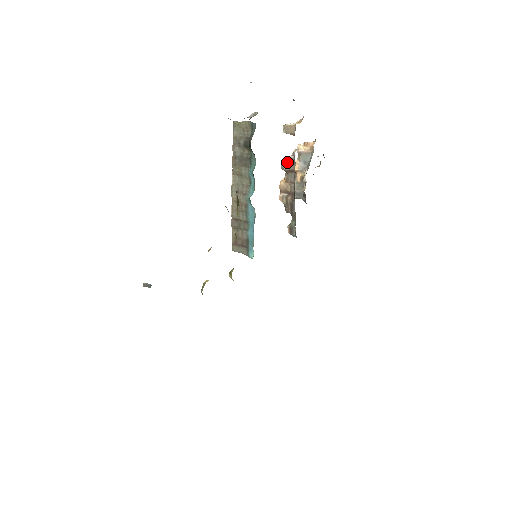
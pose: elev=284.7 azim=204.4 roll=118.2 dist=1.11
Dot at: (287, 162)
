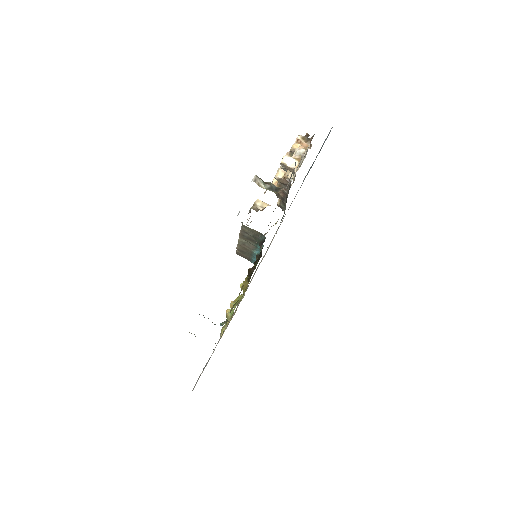
Dot at: (282, 179)
